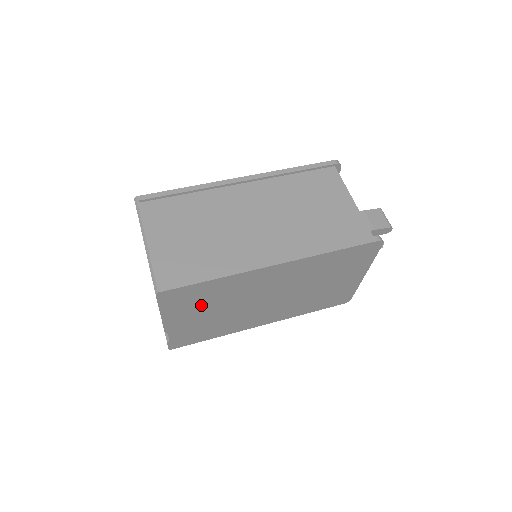
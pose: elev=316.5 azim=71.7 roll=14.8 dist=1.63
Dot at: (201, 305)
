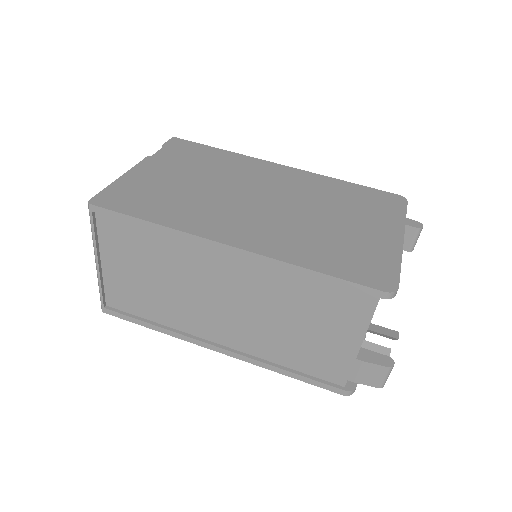
Dot at: occluded
